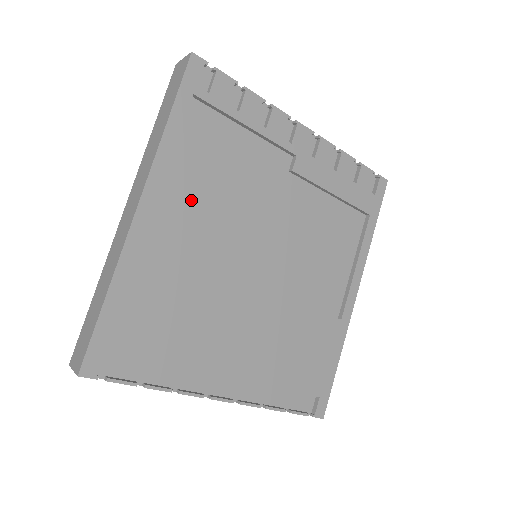
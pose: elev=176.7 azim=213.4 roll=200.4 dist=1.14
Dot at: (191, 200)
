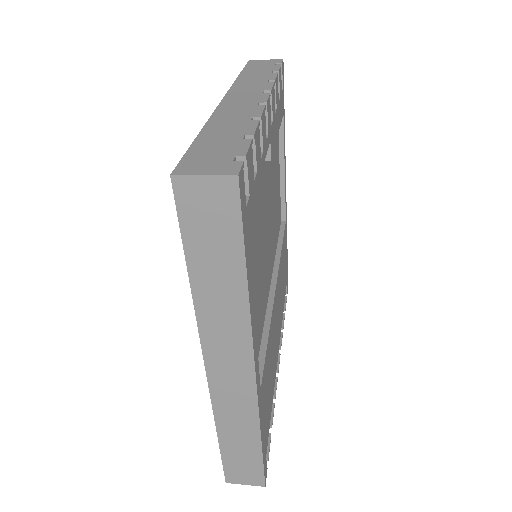
Dot at: (254, 302)
